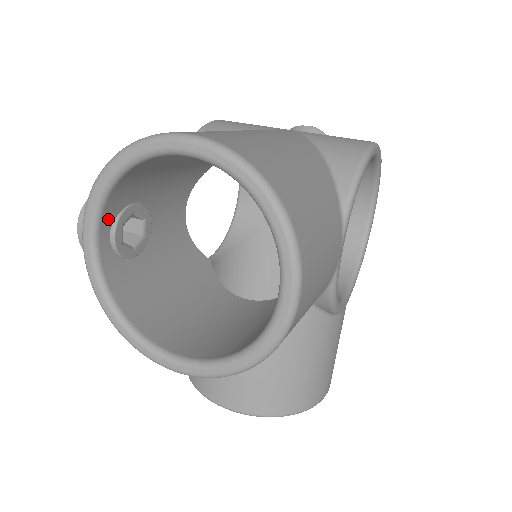
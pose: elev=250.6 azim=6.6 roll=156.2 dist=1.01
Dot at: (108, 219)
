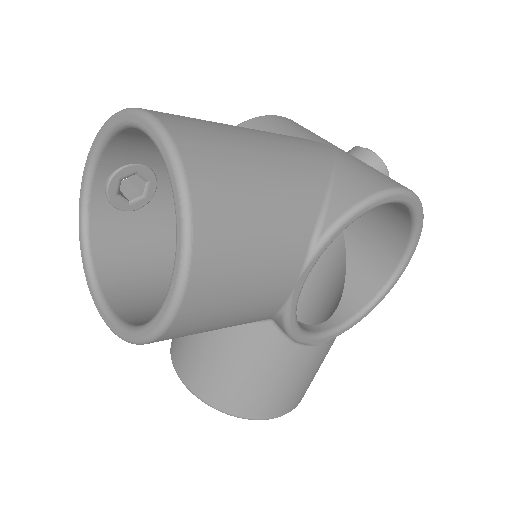
Dot at: (105, 169)
